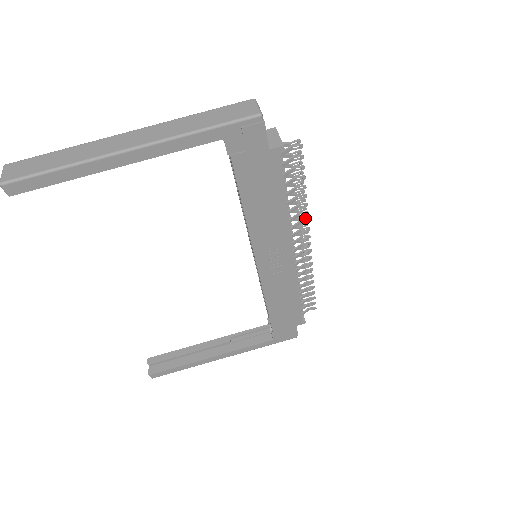
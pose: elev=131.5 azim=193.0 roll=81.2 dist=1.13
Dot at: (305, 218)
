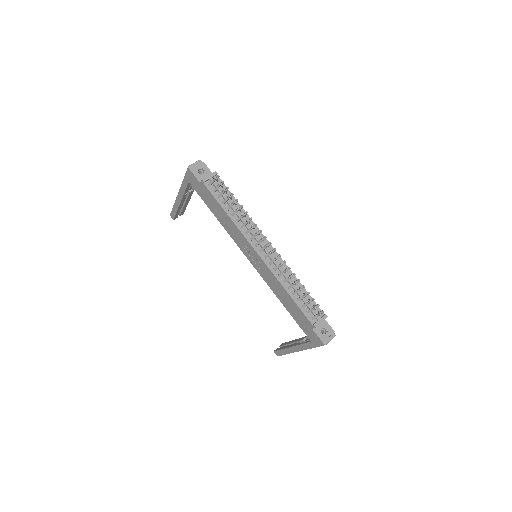
Dot at: occluded
